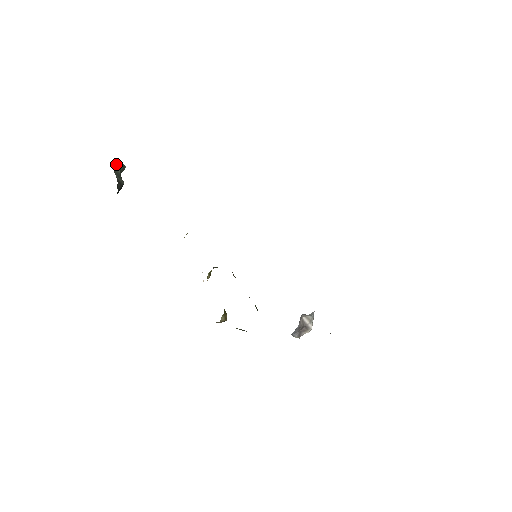
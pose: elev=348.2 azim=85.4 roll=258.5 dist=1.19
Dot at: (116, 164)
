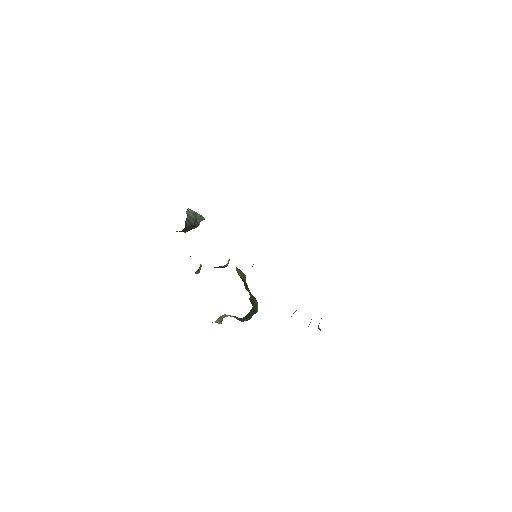
Dot at: (191, 212)
